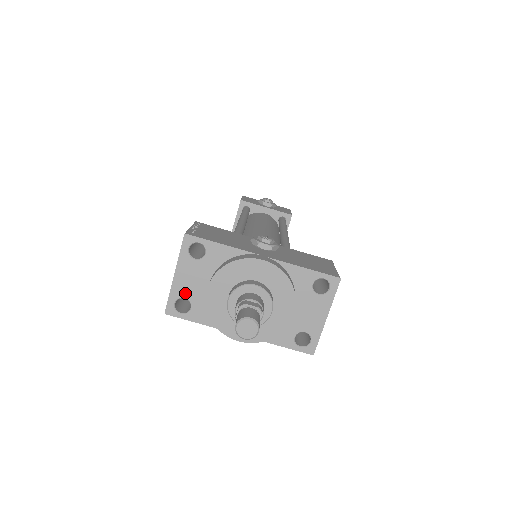
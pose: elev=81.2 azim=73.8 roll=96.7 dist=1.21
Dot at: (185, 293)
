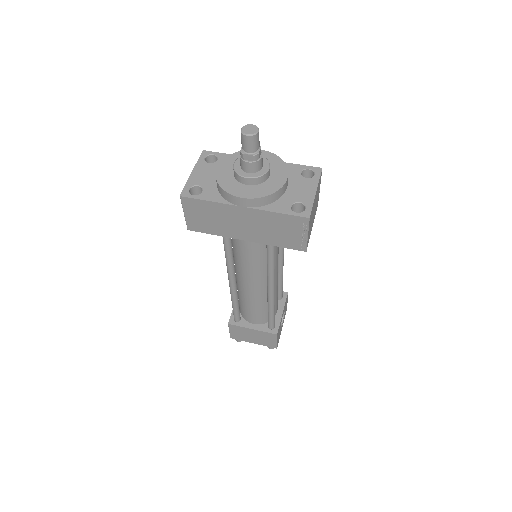
Dot at: (199, 182)
